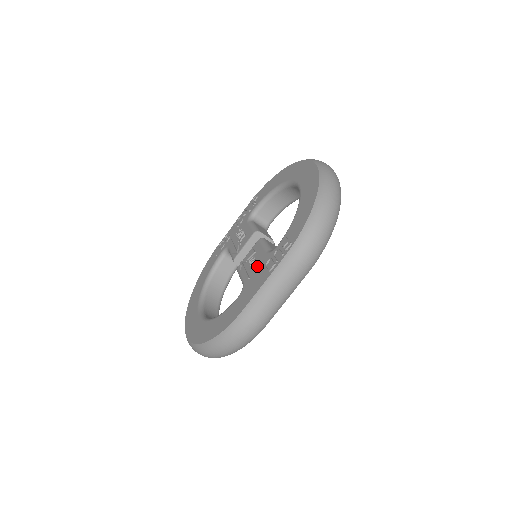
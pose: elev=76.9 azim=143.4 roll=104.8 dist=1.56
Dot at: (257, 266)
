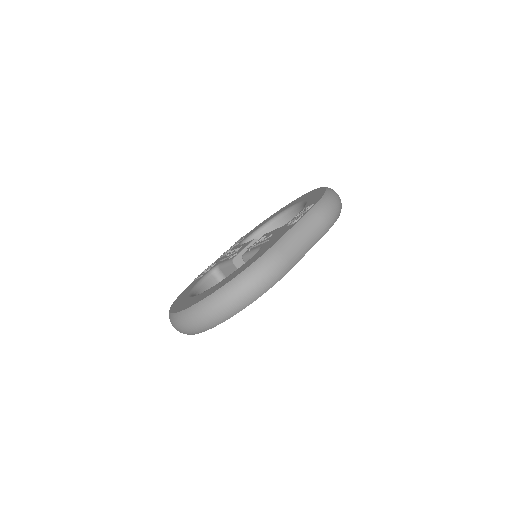
Dot at: (274, 233)
